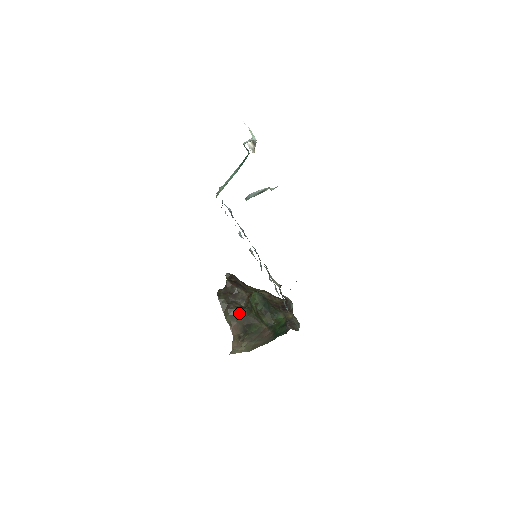
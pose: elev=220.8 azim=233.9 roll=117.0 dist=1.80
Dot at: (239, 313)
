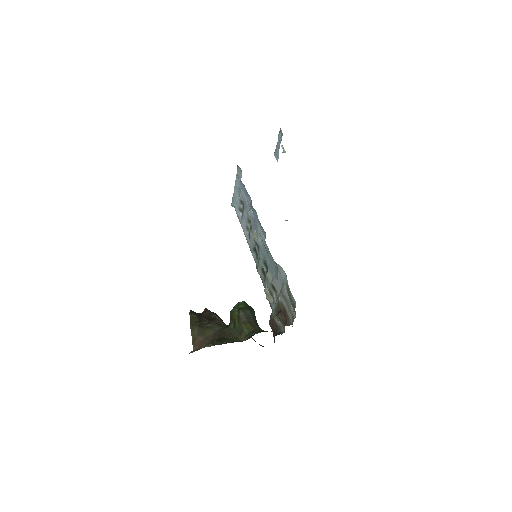
Dot at: (211, 327)
